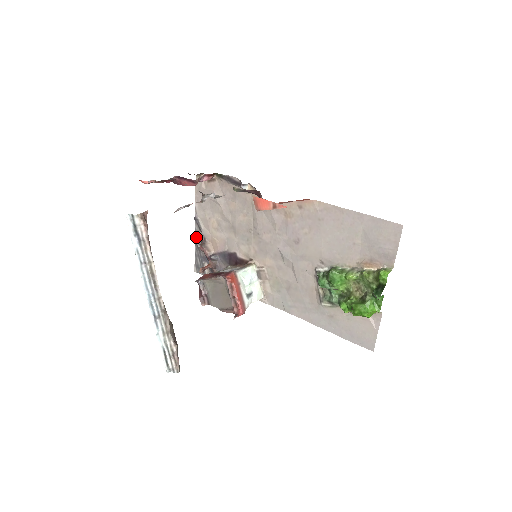
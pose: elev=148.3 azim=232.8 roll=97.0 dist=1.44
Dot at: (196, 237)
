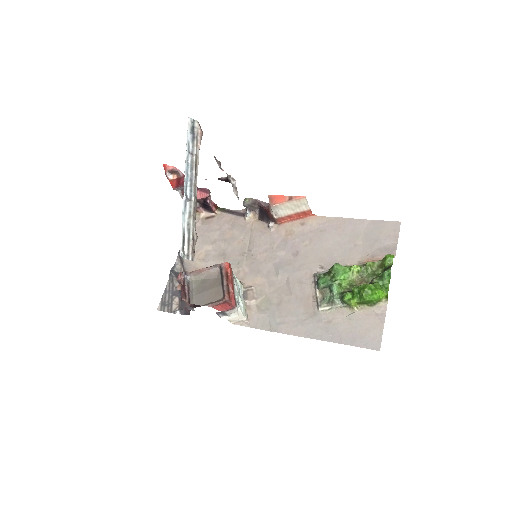
Dot at: (174, 270)
